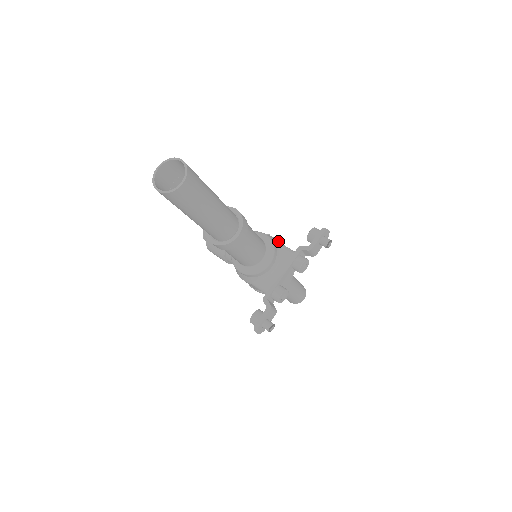
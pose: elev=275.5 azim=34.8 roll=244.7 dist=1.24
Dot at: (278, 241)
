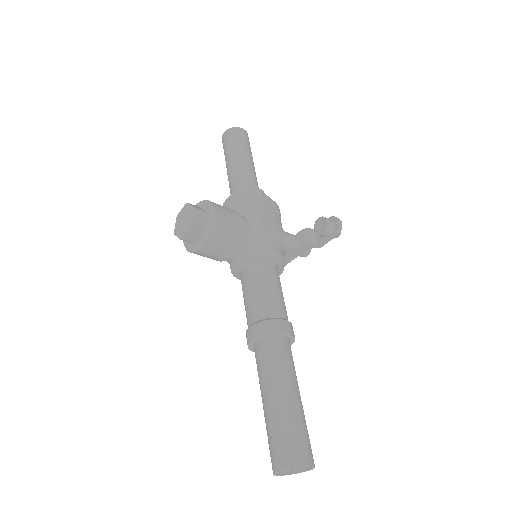
Dot at: (281, 236)
